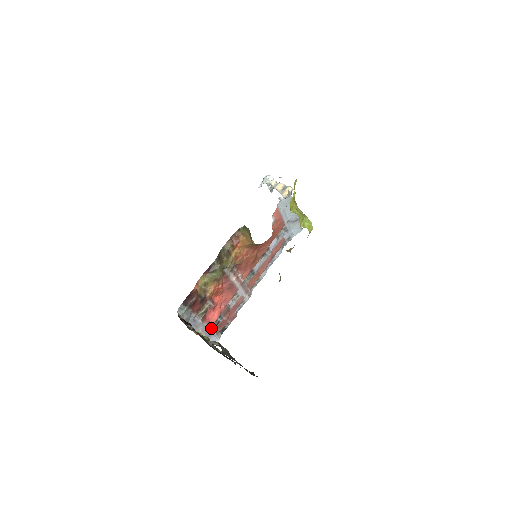
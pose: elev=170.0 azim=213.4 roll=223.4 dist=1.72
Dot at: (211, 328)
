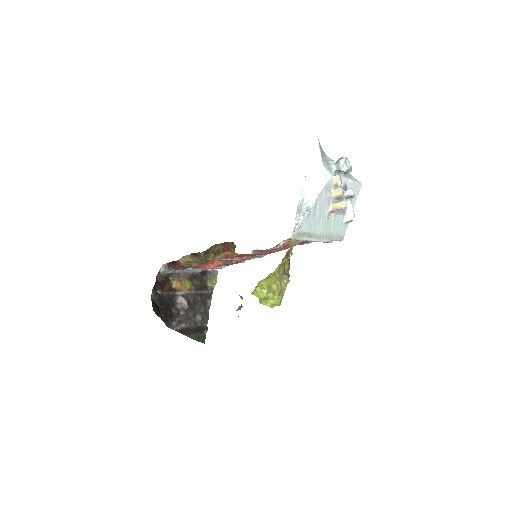
Dot at: occluded
